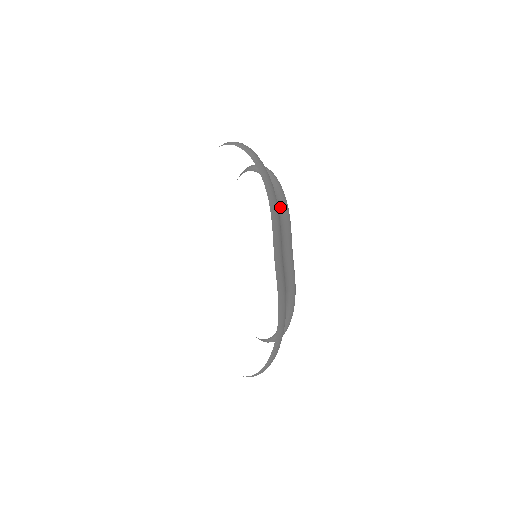
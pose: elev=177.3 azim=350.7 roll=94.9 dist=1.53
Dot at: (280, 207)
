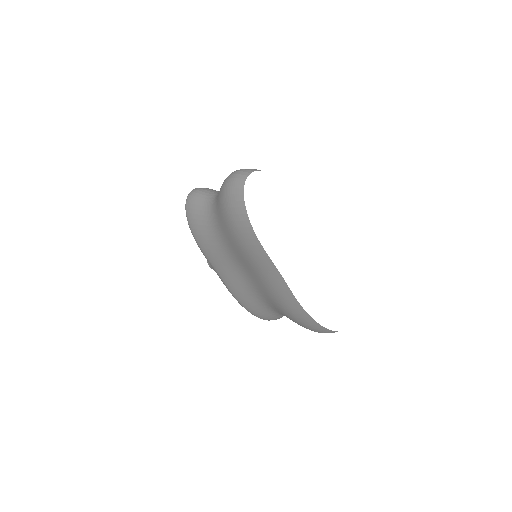
Dot at: occluded
